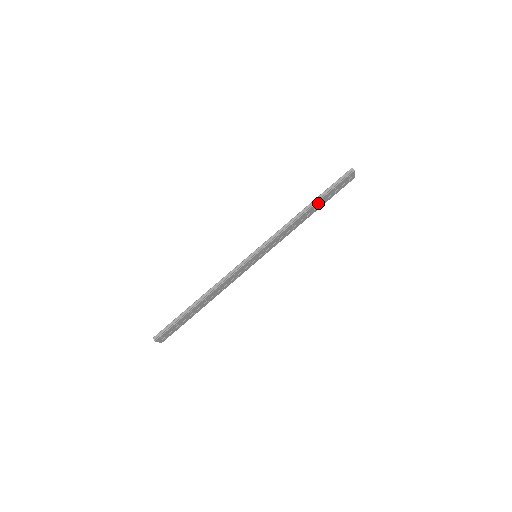
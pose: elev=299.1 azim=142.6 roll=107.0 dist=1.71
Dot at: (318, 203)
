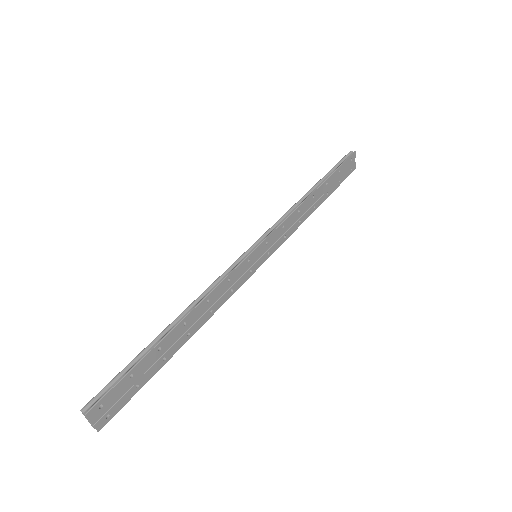
Dot at: (324, 186)
